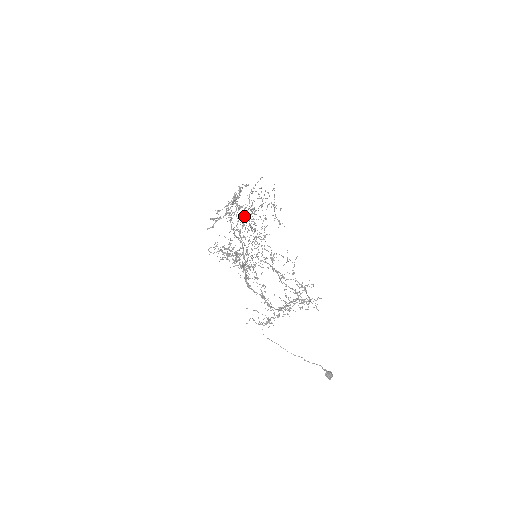
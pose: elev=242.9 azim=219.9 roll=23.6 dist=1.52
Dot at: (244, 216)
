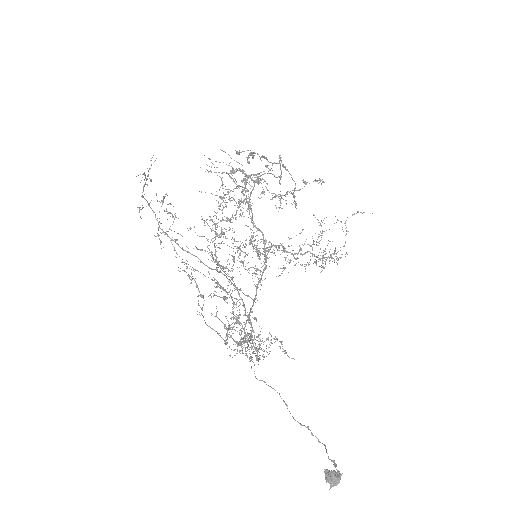
Dot at: (140, 216)
